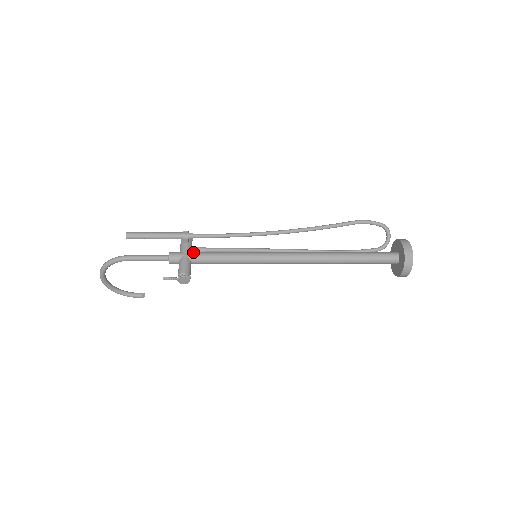
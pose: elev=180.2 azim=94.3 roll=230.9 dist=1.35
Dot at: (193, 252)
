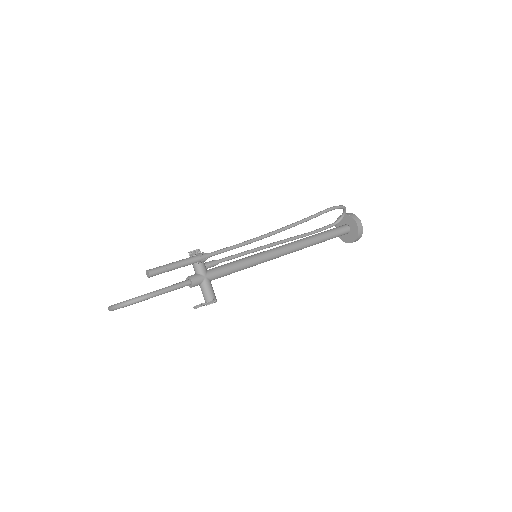
Dot at: (211, 272)
